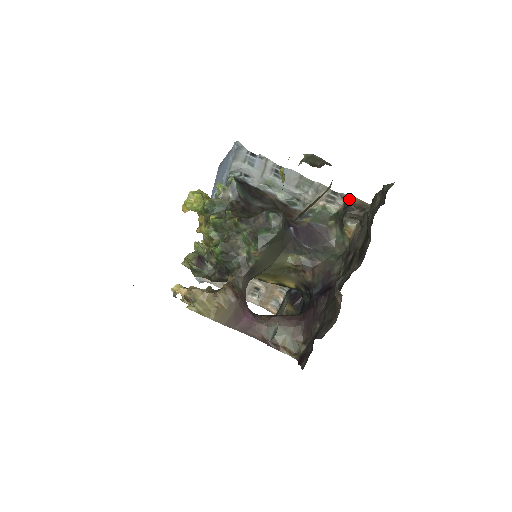
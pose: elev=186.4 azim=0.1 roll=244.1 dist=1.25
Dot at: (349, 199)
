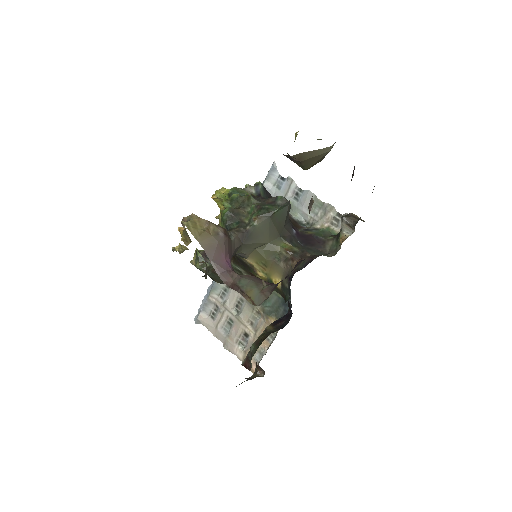
Dot at: (350, 213)
